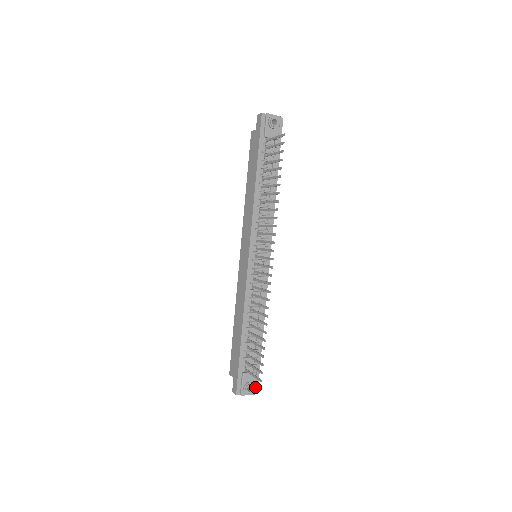
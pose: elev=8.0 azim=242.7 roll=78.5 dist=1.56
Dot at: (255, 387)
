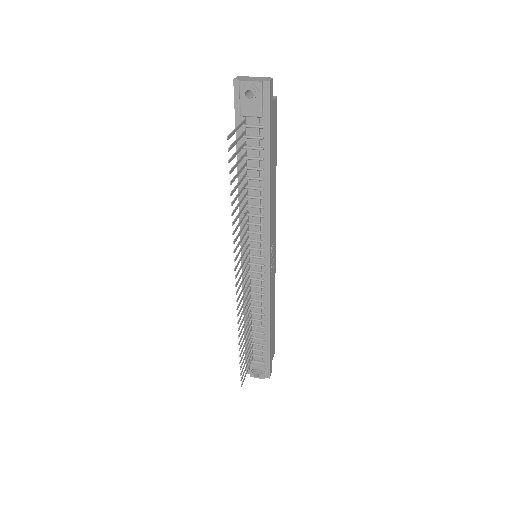
Dot at: (266, 373)
